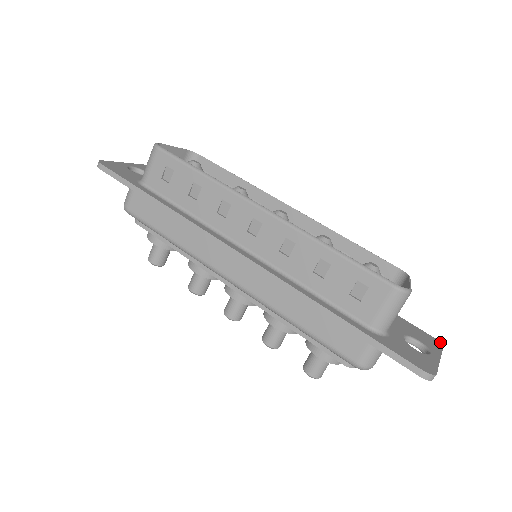
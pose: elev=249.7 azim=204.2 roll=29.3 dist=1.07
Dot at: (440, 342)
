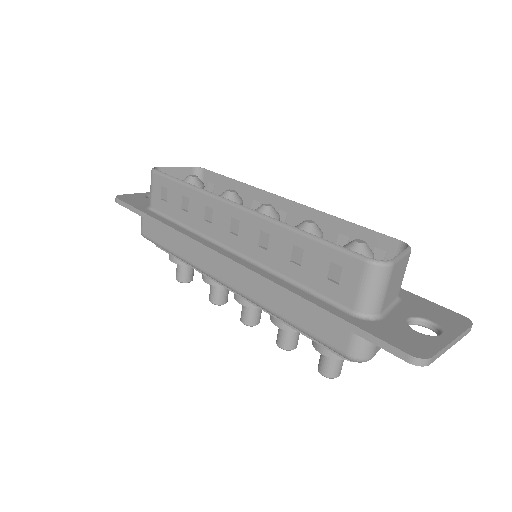
Dot at: (470, 320)
